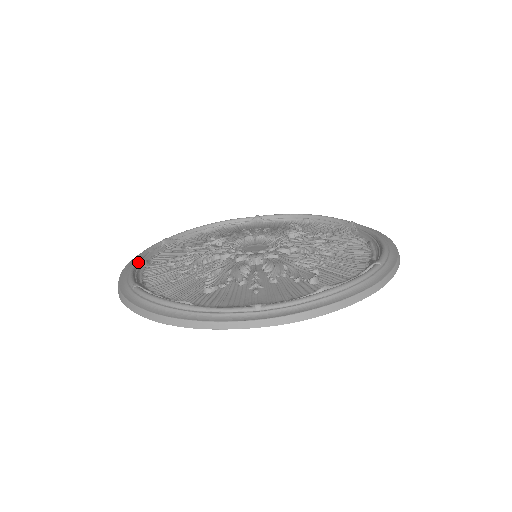
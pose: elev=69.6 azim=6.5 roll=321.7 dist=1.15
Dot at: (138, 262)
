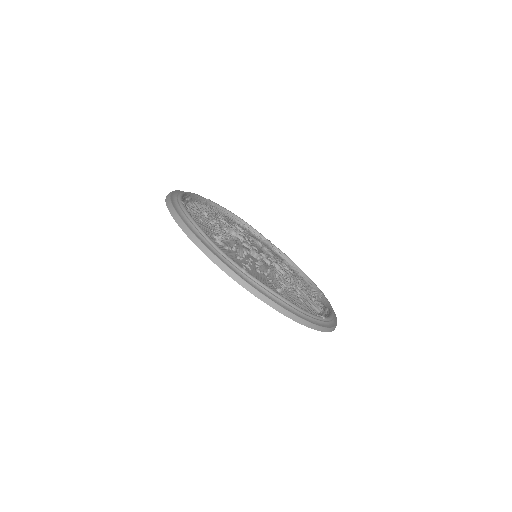
Dot at: (203, 232)
